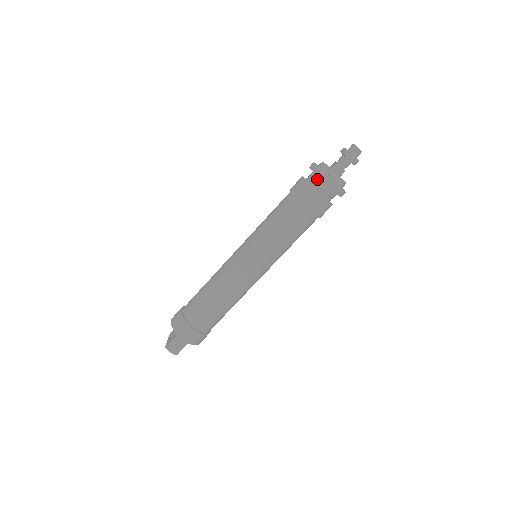
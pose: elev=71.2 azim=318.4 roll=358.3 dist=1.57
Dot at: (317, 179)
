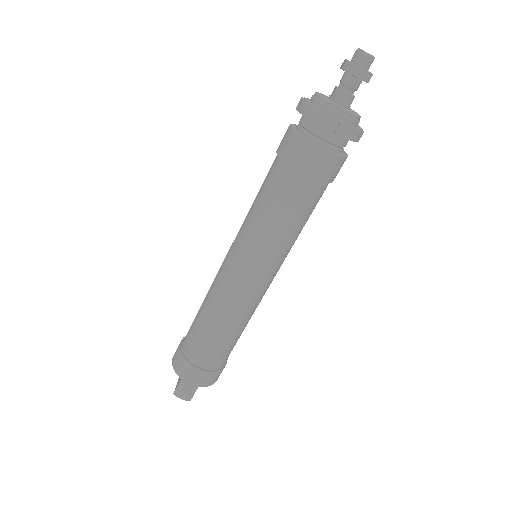
Dot at: (310, 123)
